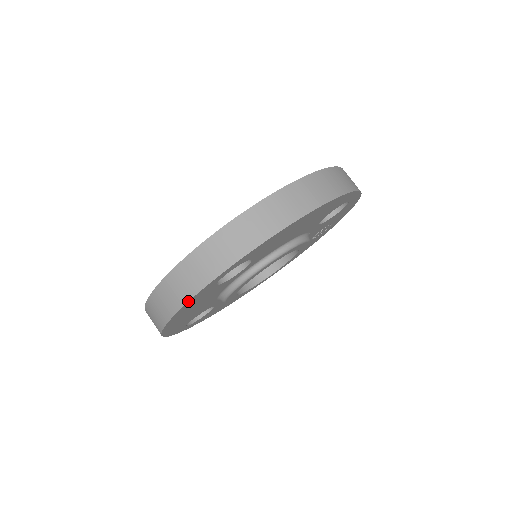
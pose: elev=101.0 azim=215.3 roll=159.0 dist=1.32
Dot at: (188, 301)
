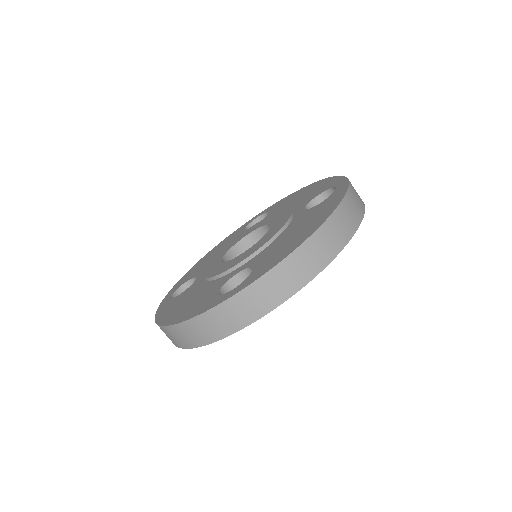
Dot at: (216, 341)
